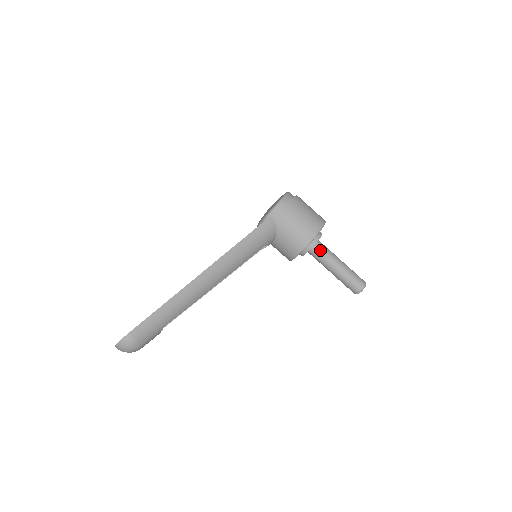
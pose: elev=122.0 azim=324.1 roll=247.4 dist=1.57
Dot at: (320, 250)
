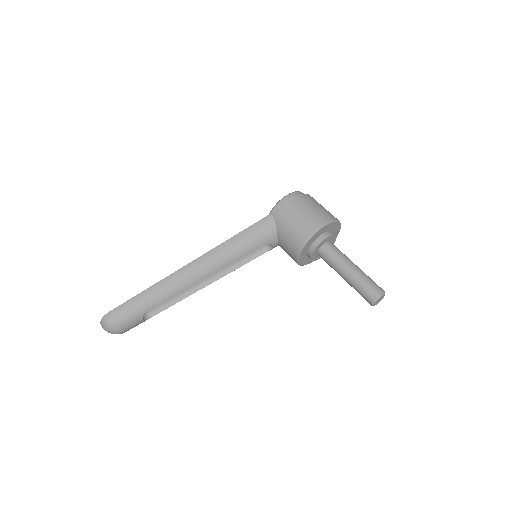
Dot at: (328, 252)
